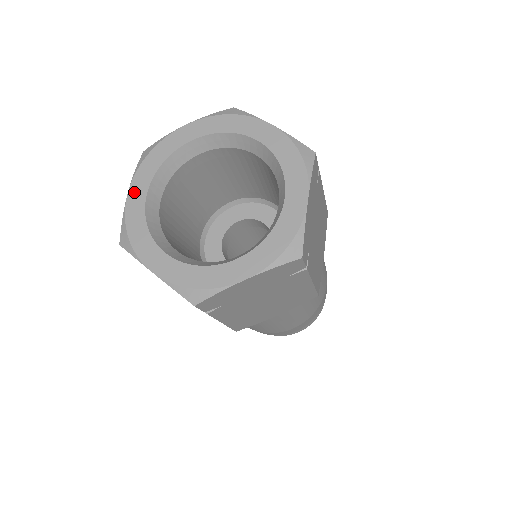
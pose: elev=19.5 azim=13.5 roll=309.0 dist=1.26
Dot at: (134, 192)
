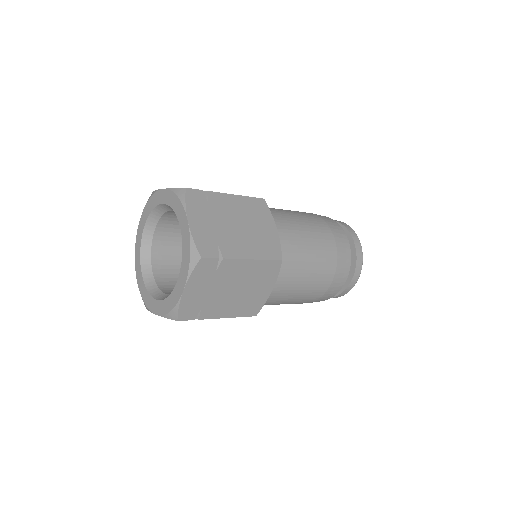
Dot at: (138, 275)
